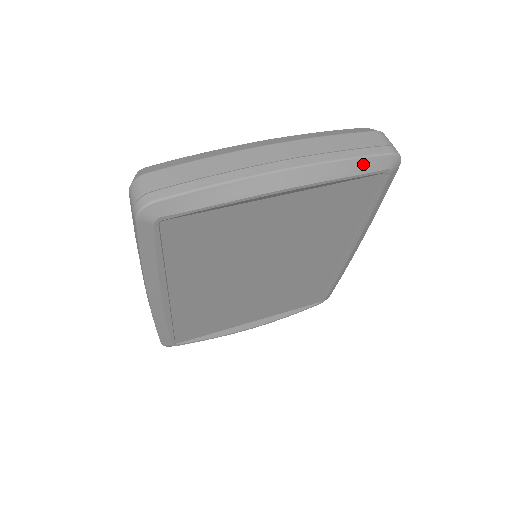
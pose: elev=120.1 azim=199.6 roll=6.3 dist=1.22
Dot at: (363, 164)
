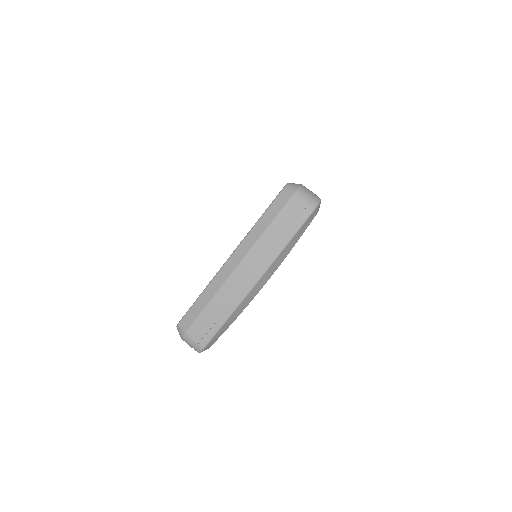
Dot at: (299, 233)
